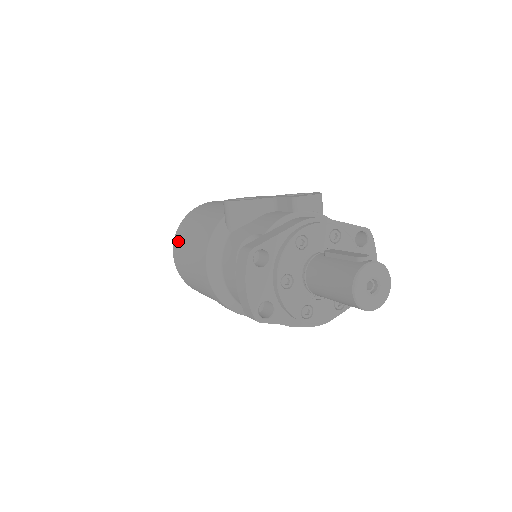
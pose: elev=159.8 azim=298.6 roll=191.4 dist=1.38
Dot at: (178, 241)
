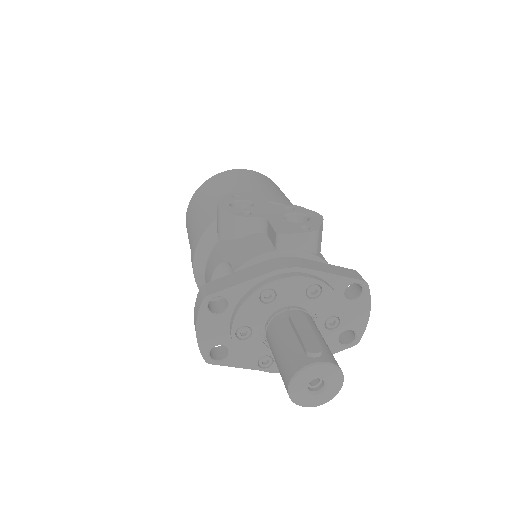
Dot at: (189, 212)
